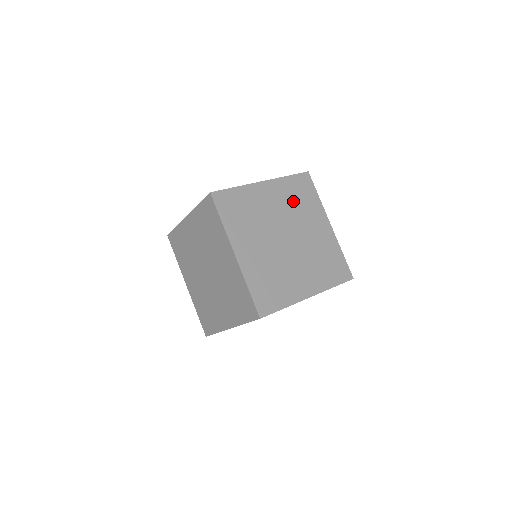
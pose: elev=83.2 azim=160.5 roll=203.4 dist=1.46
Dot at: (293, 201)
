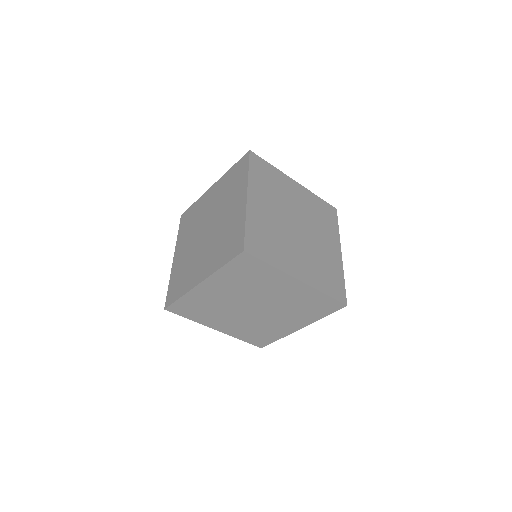
Dot at: (315, 212)
